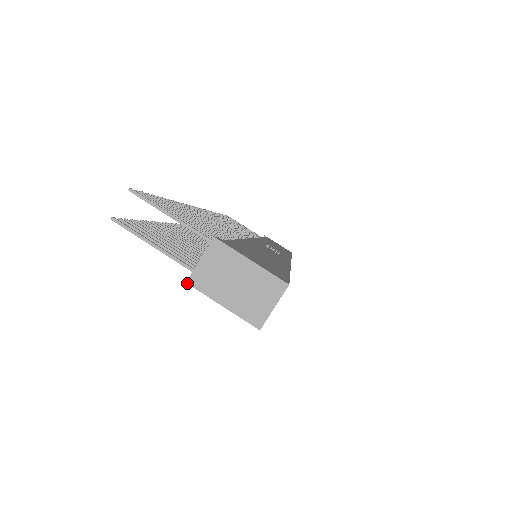
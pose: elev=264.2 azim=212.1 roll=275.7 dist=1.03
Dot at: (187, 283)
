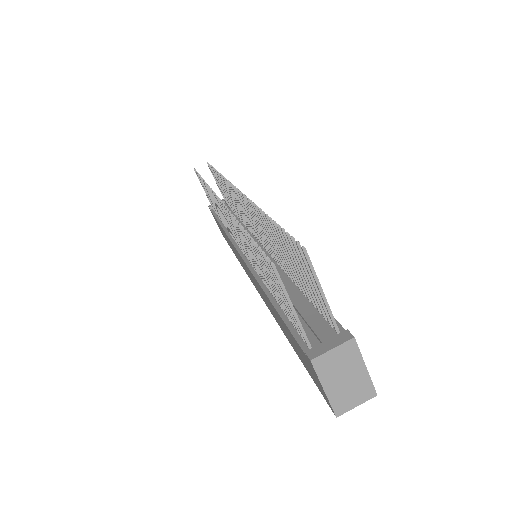
Dot at: (311, 361)
